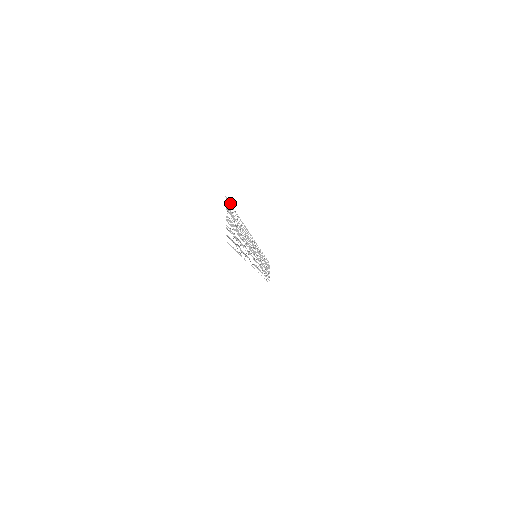
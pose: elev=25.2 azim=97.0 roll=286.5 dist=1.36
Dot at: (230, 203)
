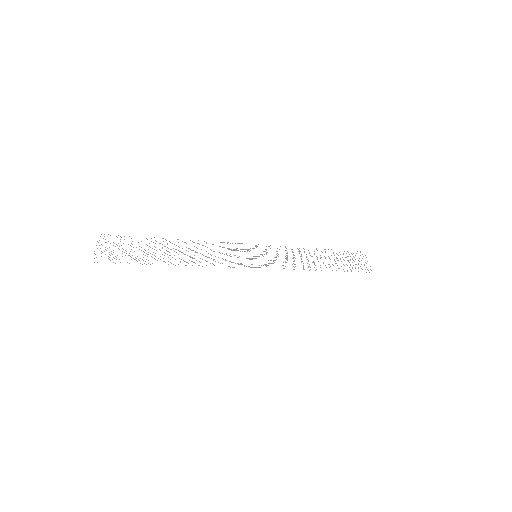
Dot at: occluded
